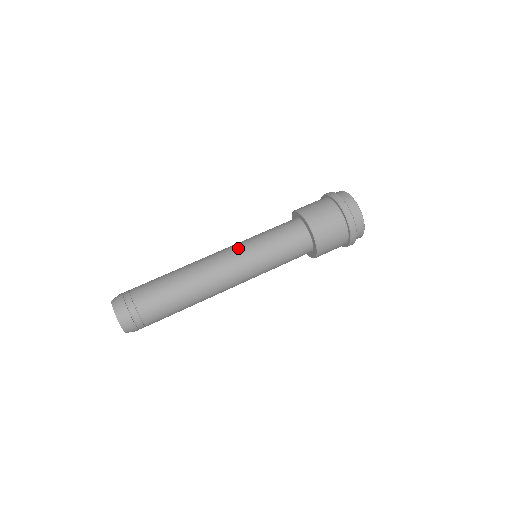
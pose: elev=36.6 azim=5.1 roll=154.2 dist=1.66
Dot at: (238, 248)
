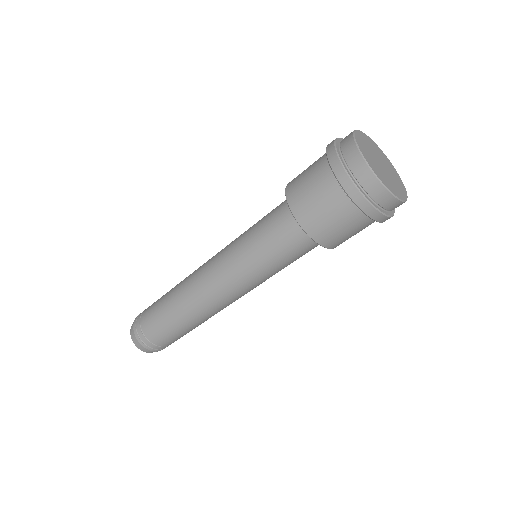
Dot at: (223, 250)
